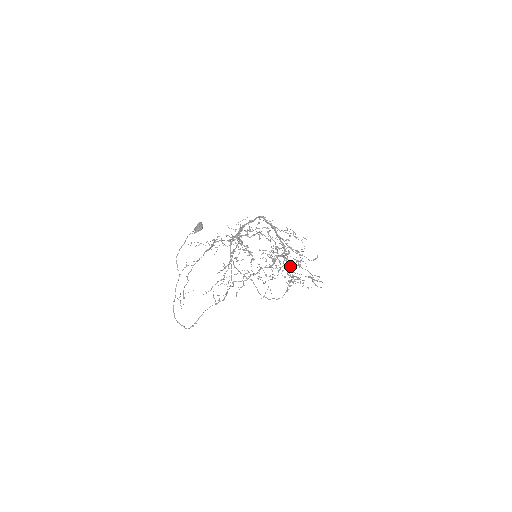
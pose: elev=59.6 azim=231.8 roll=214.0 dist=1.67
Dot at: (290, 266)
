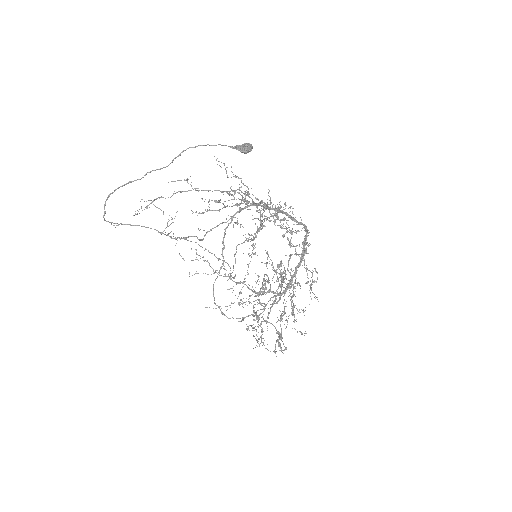
Dot at: (275, 300)
